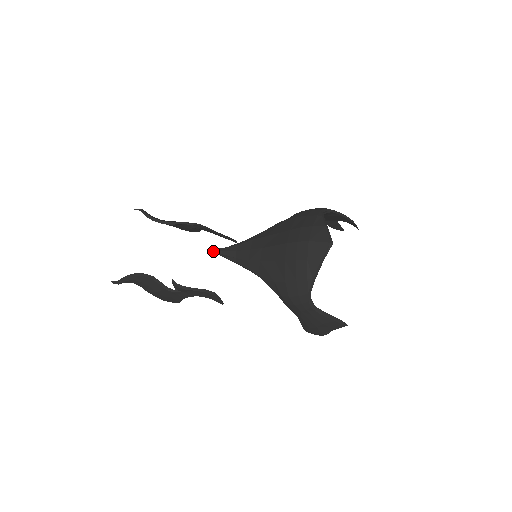
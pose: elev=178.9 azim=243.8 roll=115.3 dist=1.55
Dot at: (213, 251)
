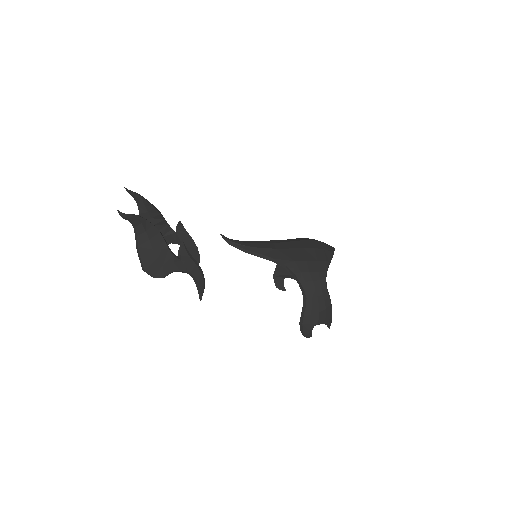
Dot at: (222, 237)
